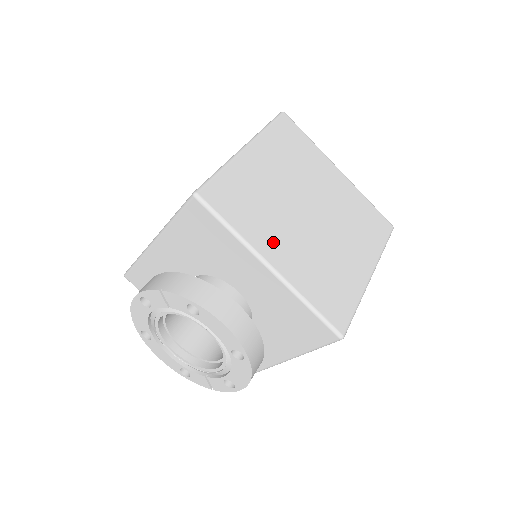
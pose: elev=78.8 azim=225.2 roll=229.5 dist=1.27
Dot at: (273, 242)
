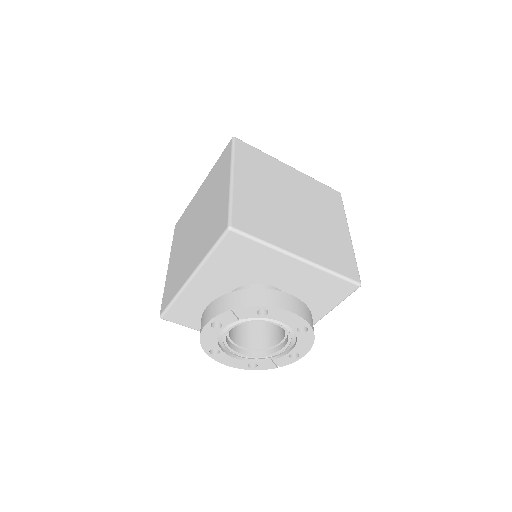
Dot at: (290, 239)
